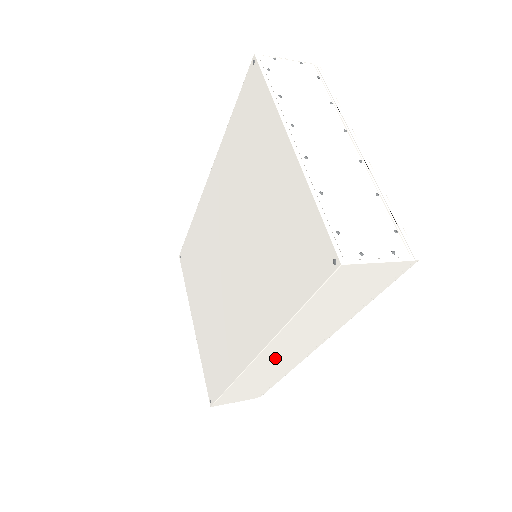
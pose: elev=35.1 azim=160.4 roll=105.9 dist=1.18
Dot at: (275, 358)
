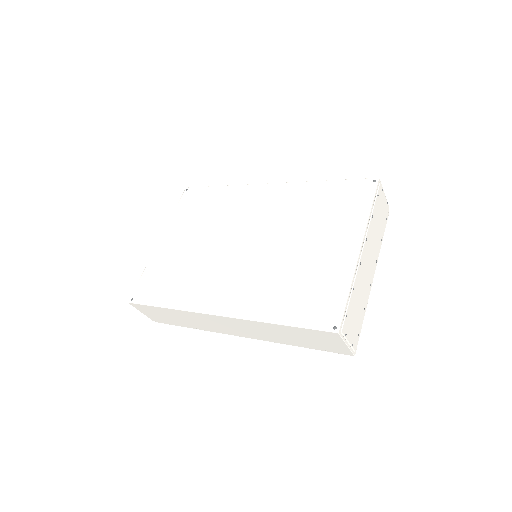
Dot at: (219, 322)
